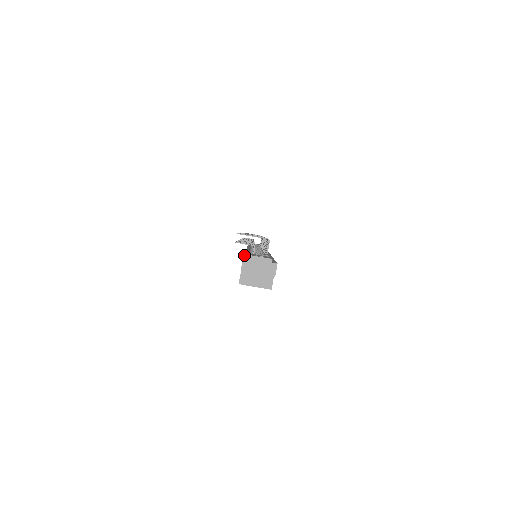
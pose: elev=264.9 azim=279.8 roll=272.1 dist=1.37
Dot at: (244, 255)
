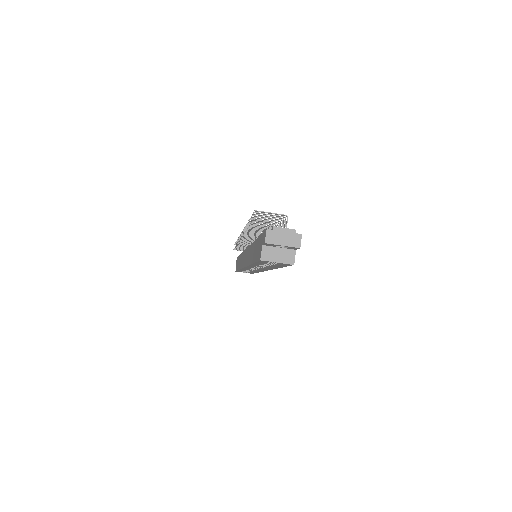
Dot at: (262, 233)
